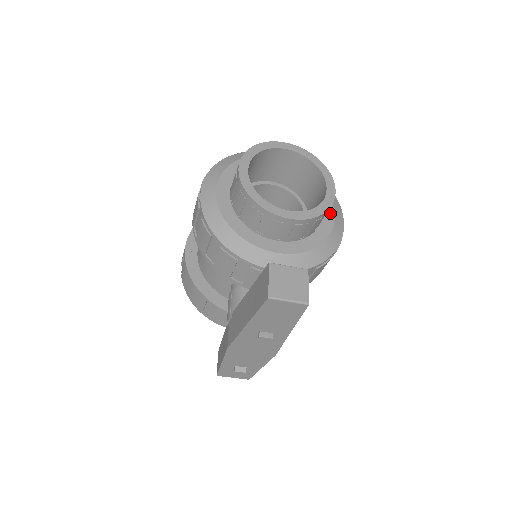
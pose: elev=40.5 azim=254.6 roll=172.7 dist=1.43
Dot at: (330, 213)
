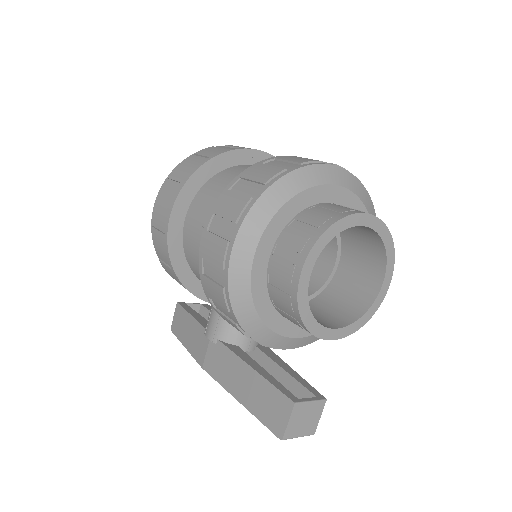
Dot at: occluded
